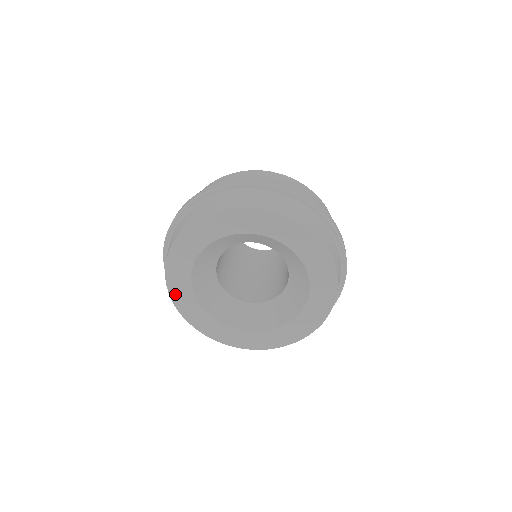
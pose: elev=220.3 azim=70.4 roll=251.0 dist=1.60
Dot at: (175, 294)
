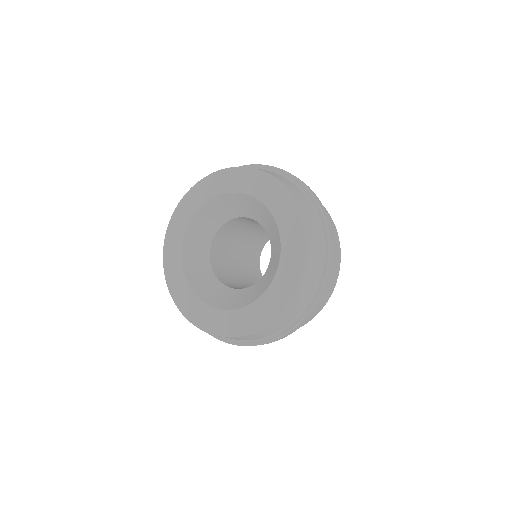
Dot at: (187, 312)
